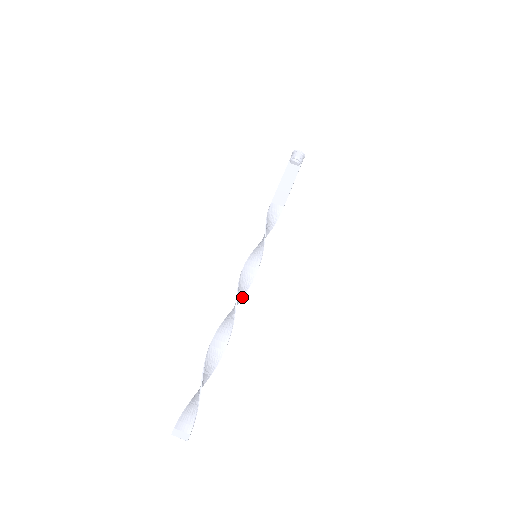
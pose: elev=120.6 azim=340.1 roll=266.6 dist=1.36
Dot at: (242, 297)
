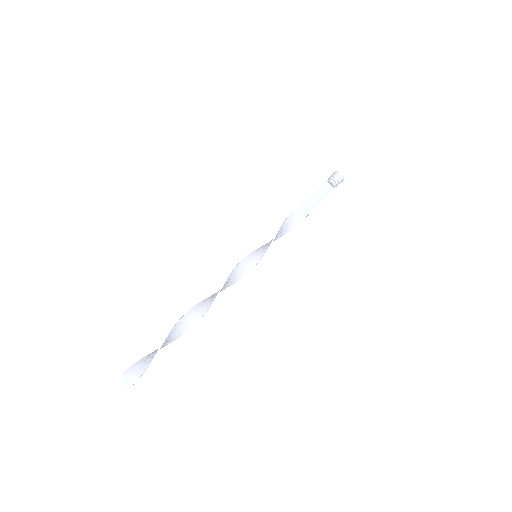
Dot at: occluded
